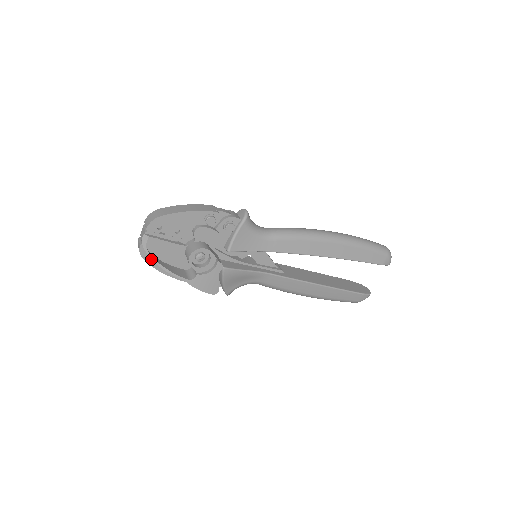
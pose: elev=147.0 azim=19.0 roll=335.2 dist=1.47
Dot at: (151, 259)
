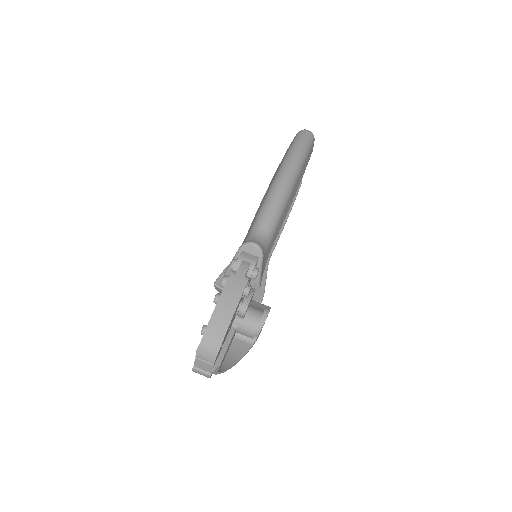
Dot at: occluded
